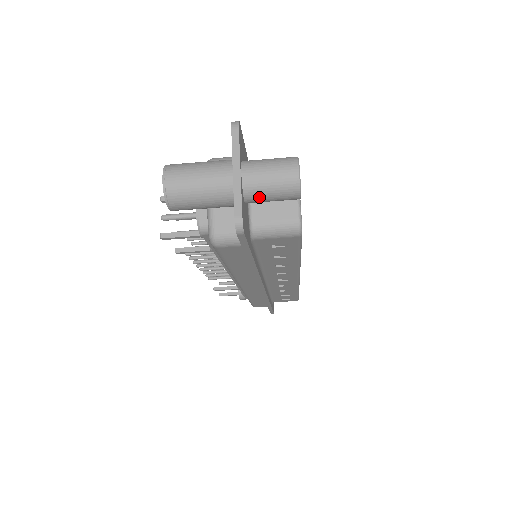
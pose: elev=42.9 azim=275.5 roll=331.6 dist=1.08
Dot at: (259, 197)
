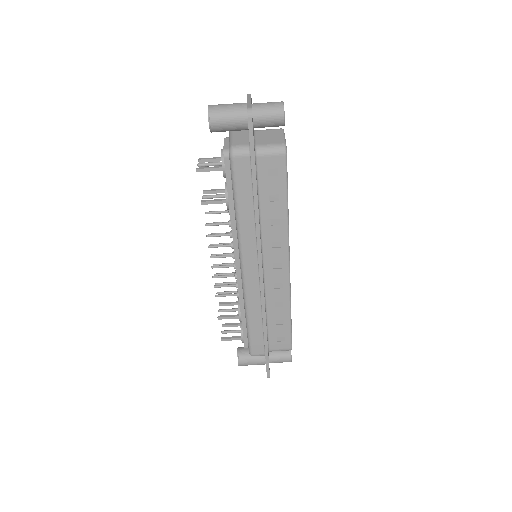
Dot at: (261, 115)
